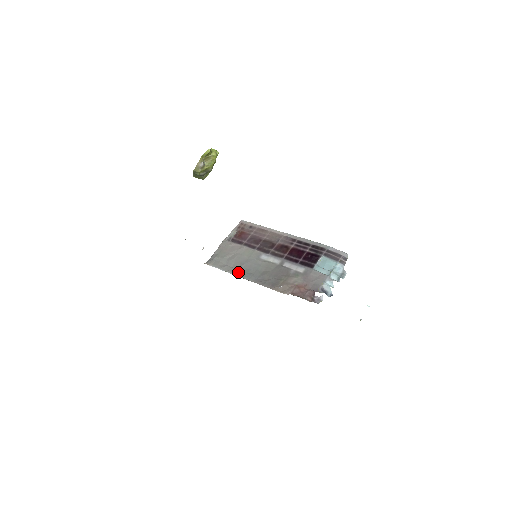
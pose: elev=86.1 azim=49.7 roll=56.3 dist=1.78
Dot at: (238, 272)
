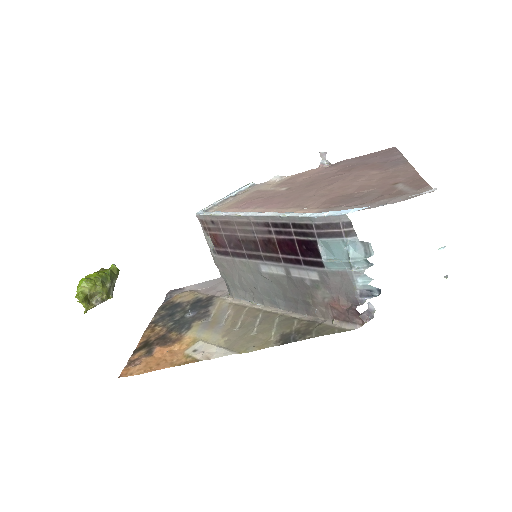
Dot at: (262, 301)
